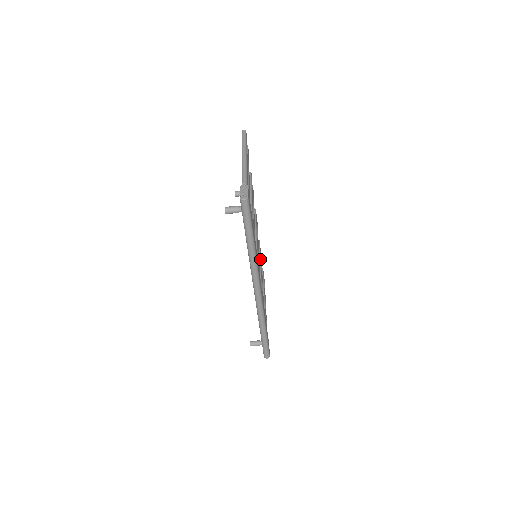
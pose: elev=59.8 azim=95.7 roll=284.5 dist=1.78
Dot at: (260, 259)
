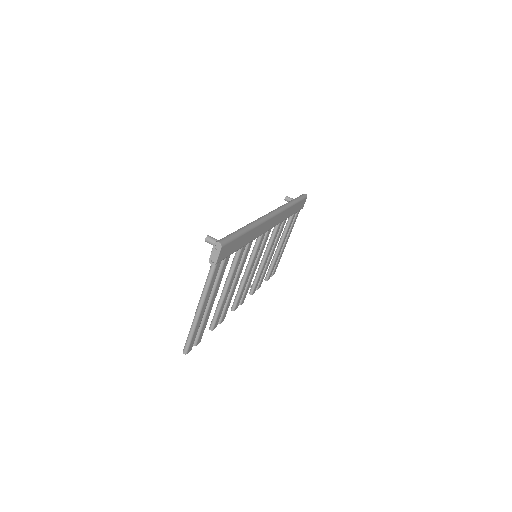
Dot at: (233, 294)
